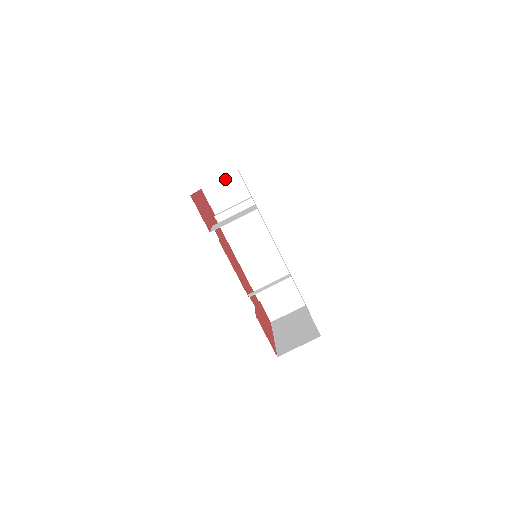
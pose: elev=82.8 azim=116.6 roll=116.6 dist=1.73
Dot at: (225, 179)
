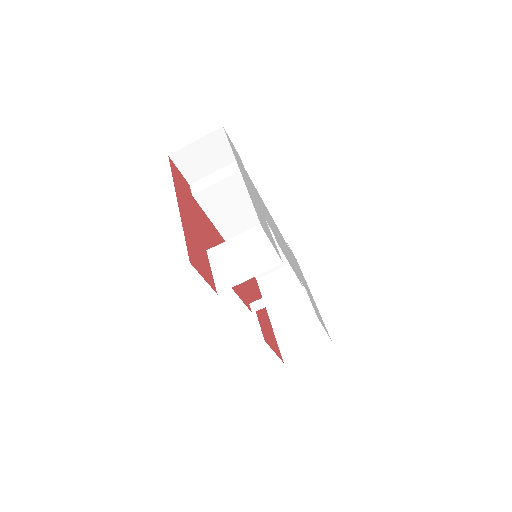
Dot at: (203, 140)
